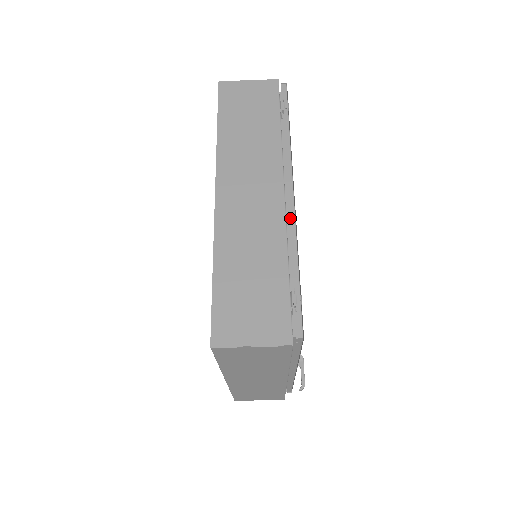
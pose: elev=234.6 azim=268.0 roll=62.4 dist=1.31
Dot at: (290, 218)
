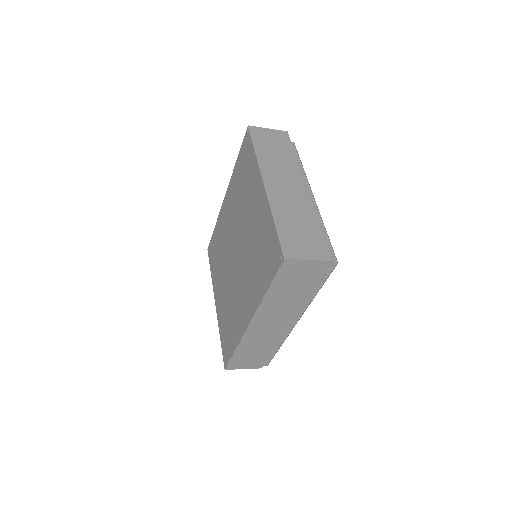
Dot at: (287, 333)
